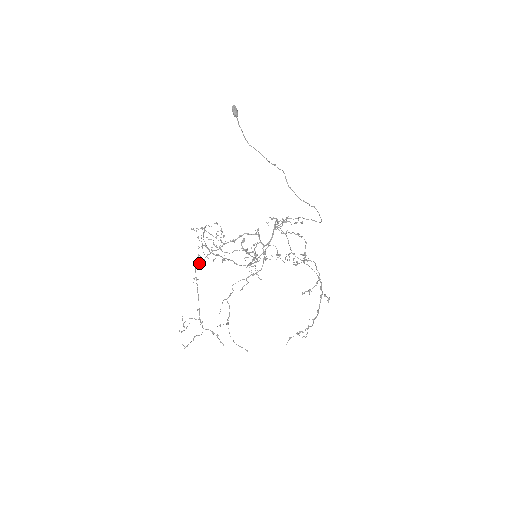
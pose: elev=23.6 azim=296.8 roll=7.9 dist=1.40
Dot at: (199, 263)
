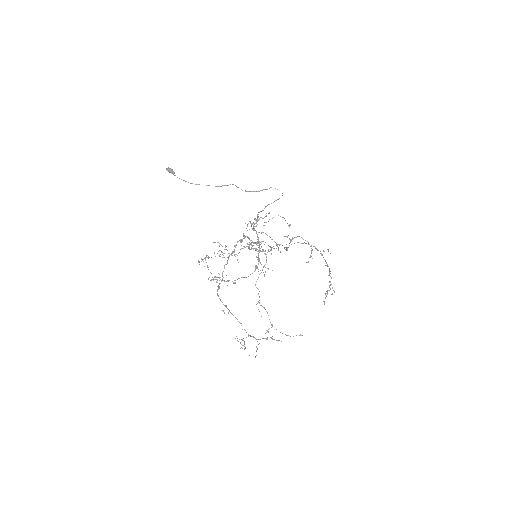
Dot at: occluded
